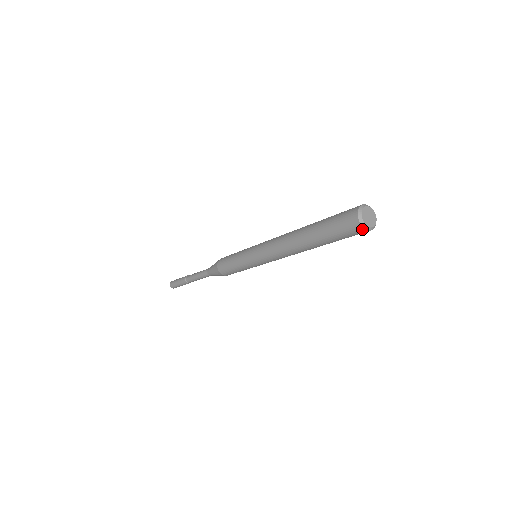
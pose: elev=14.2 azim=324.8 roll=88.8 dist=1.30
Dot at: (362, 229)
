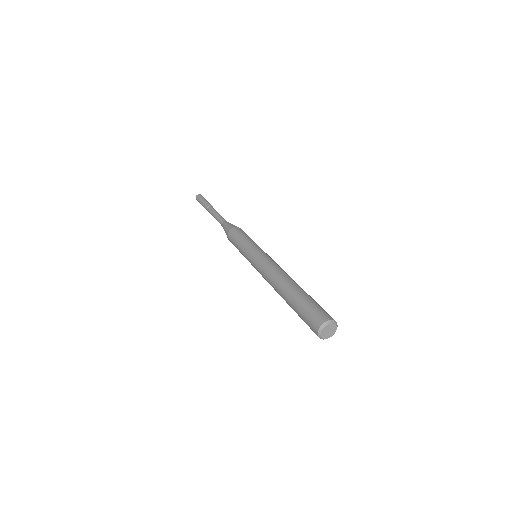
Dot at: (316, 333)
